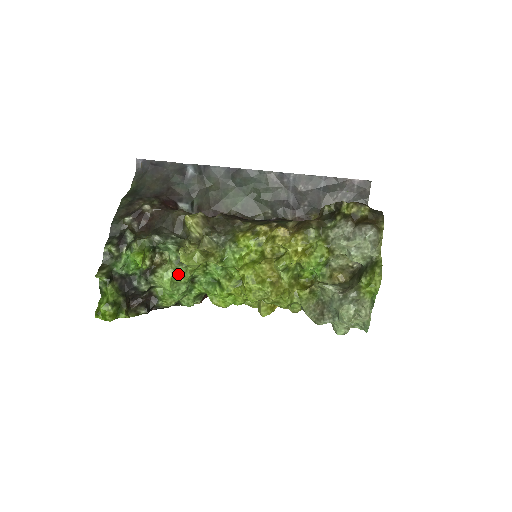
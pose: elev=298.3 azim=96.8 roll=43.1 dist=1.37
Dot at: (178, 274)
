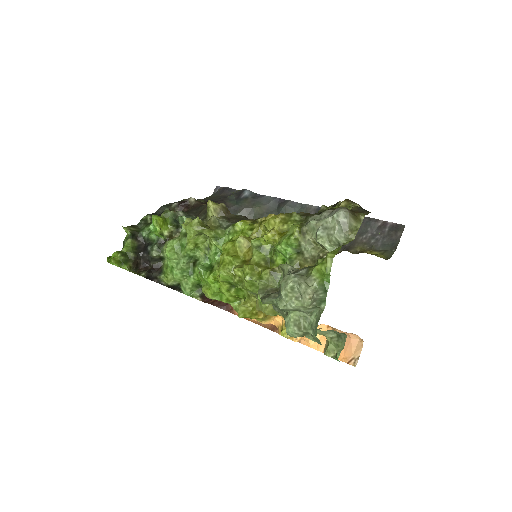
Dot at: (181, 246)
